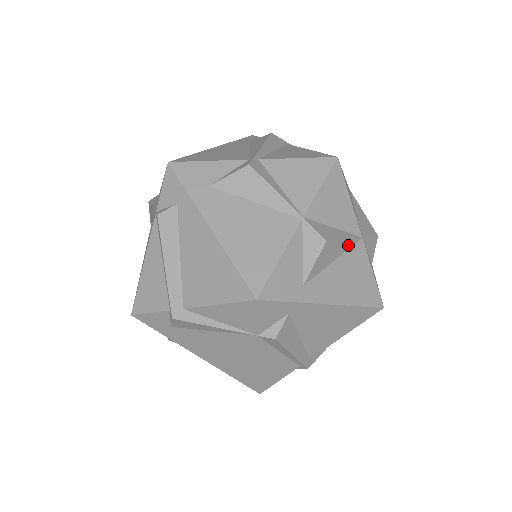
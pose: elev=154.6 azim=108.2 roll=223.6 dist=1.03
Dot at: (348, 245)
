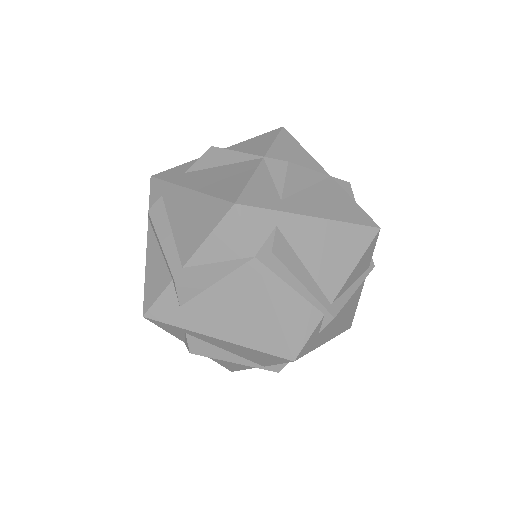
Dot at: (317, 177)
